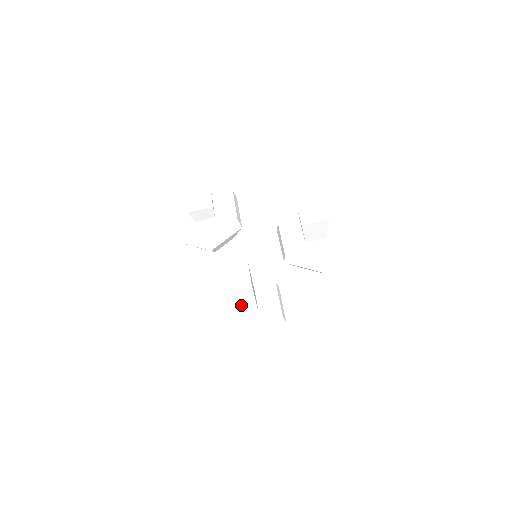
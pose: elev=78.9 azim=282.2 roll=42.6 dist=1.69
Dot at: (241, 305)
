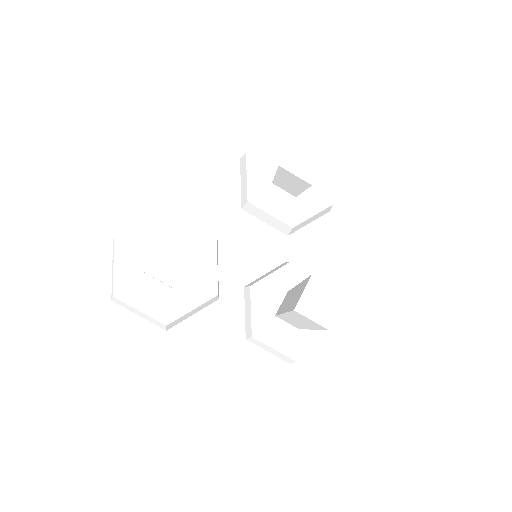
Dot at: occluded
